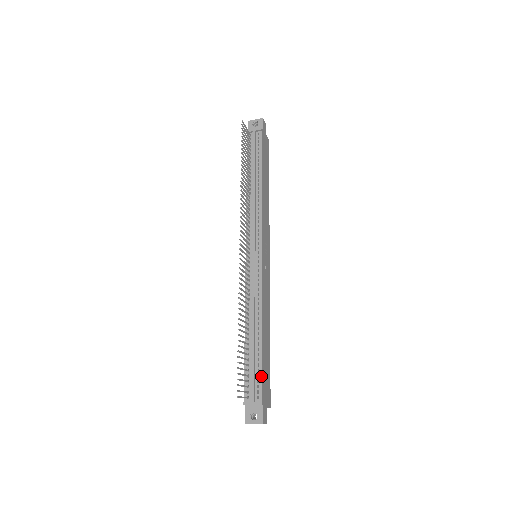
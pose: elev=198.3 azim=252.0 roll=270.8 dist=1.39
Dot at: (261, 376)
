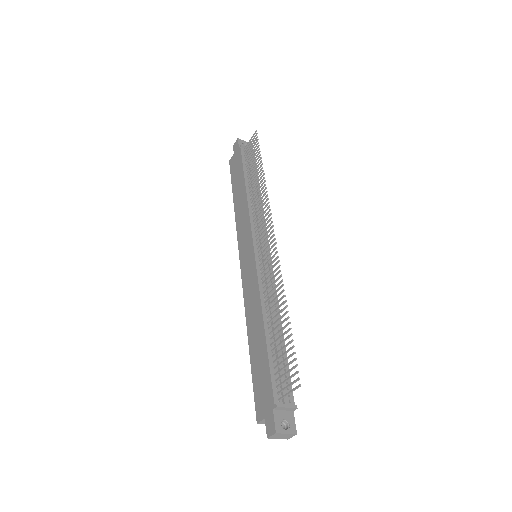
Dot at: occluded
